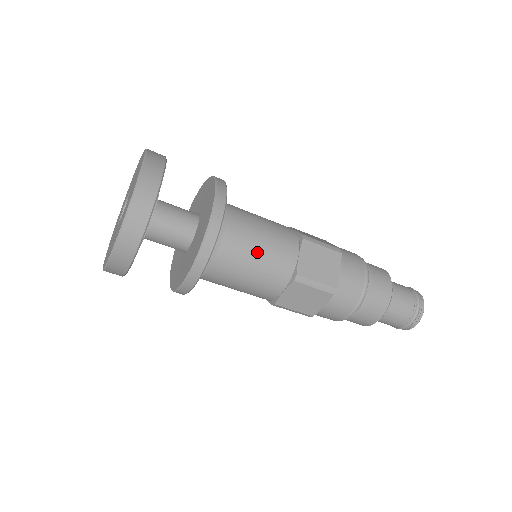
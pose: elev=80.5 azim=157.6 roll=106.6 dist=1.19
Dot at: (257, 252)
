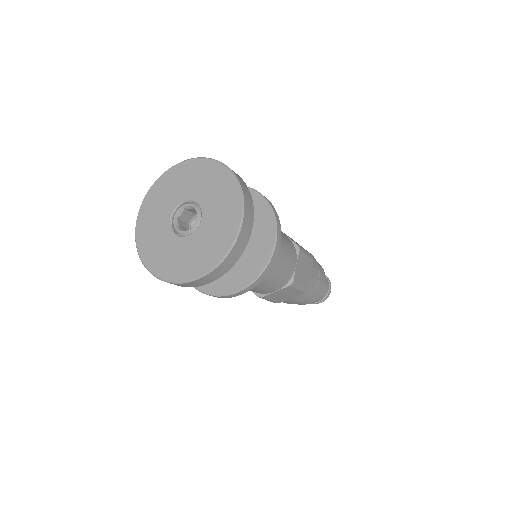
Dot at: (278, 265)
